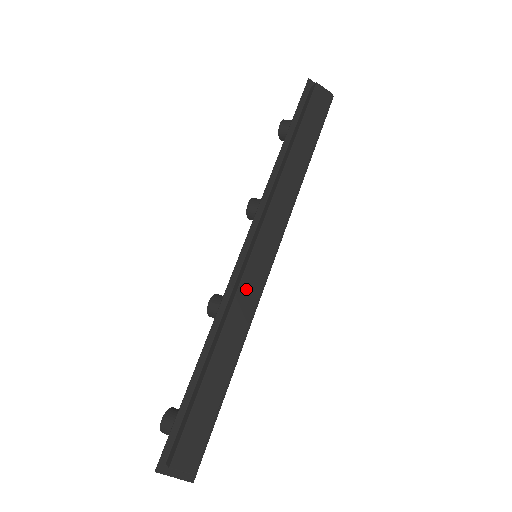
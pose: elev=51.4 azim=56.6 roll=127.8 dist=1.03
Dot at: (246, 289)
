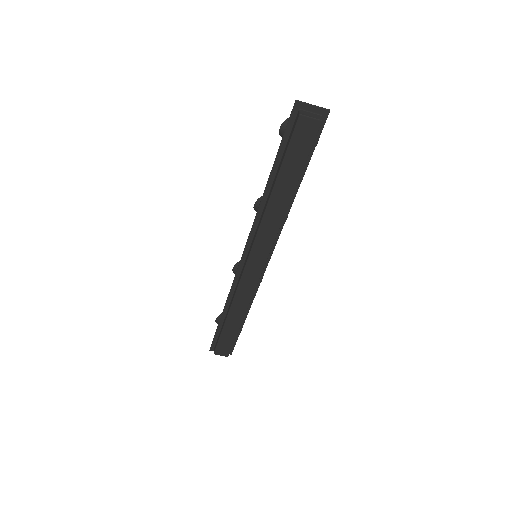
Dot at: (245, 285)
